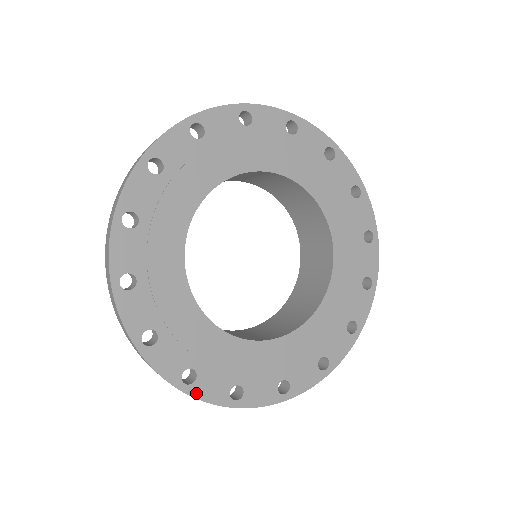
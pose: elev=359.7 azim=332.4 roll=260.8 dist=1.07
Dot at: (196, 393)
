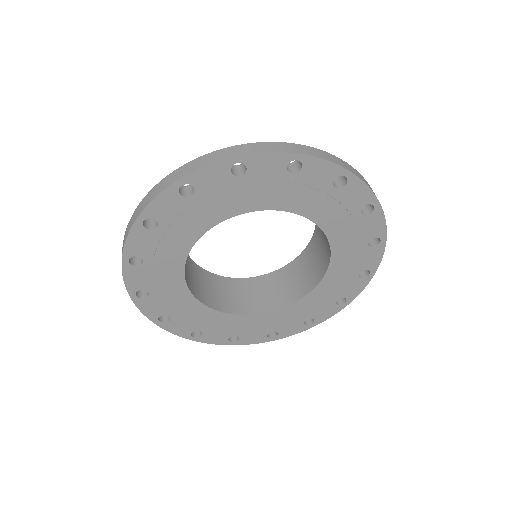
Dot at: (284, 336)
